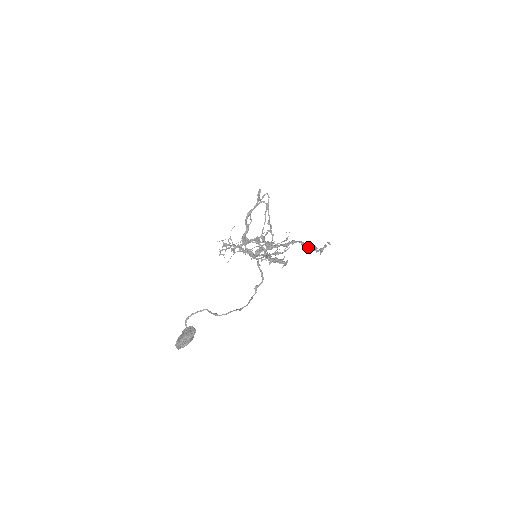
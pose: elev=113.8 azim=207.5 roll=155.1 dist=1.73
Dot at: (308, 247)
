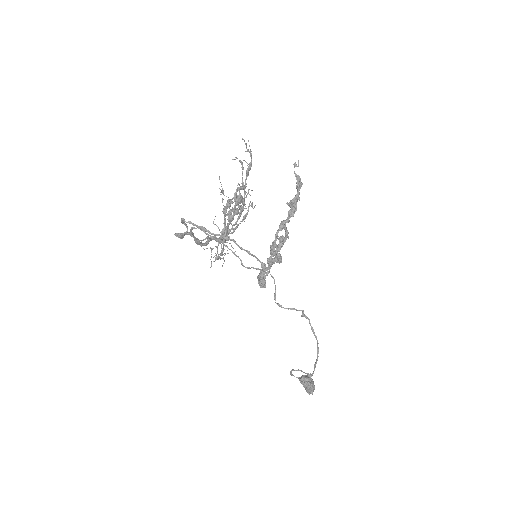
Dot at: (289, 218)
